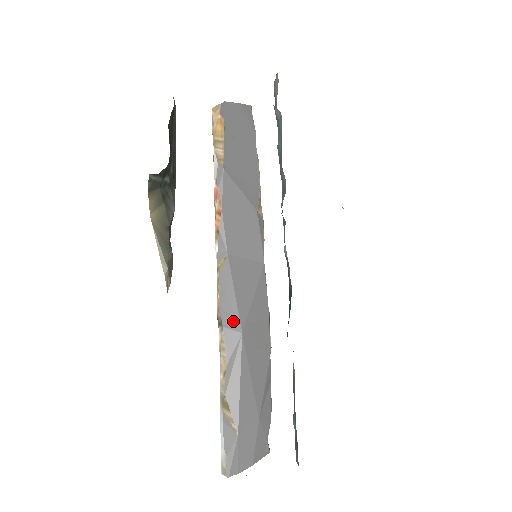
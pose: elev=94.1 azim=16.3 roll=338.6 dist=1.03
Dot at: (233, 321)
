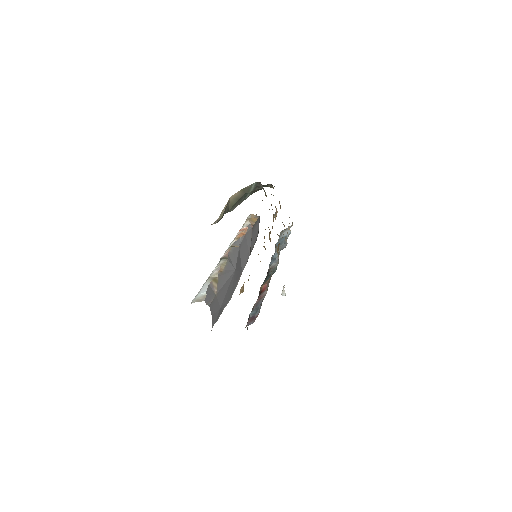
Dot at: (233, 263)
